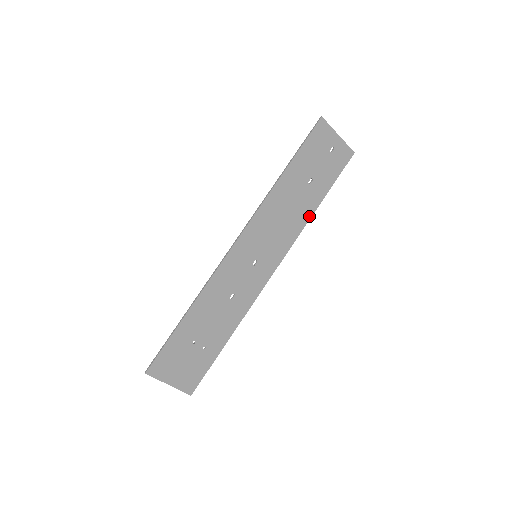
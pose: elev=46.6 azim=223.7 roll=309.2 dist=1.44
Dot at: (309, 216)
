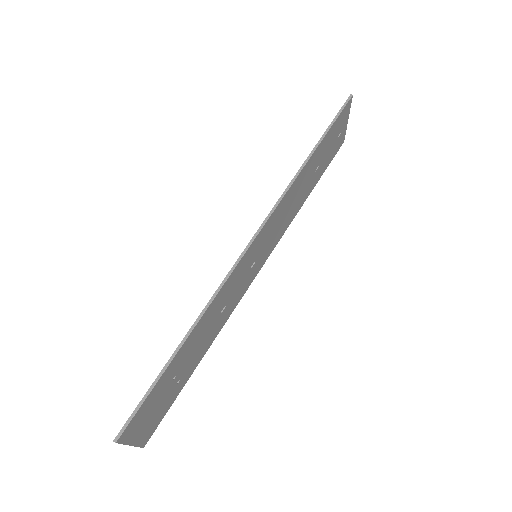
Dot at: (299, 208)
